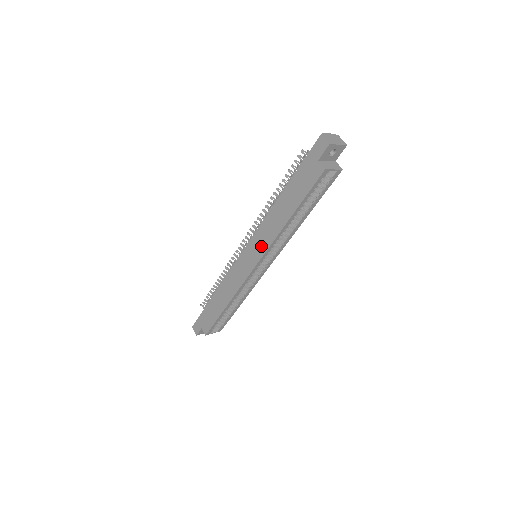
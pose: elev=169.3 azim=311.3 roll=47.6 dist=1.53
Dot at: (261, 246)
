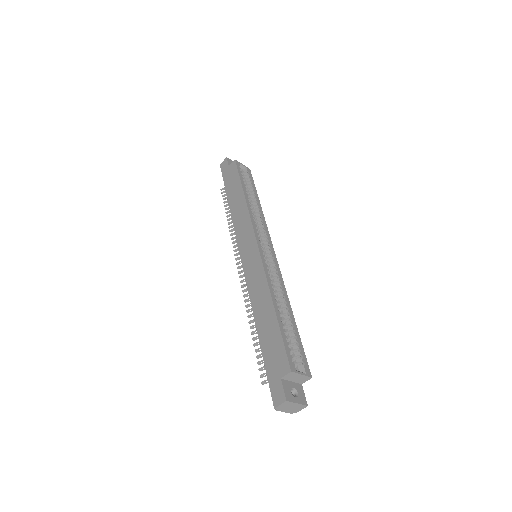
Dot at: (246, 229)
